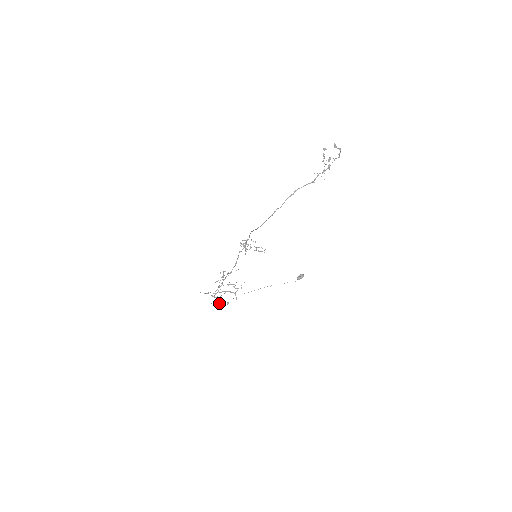
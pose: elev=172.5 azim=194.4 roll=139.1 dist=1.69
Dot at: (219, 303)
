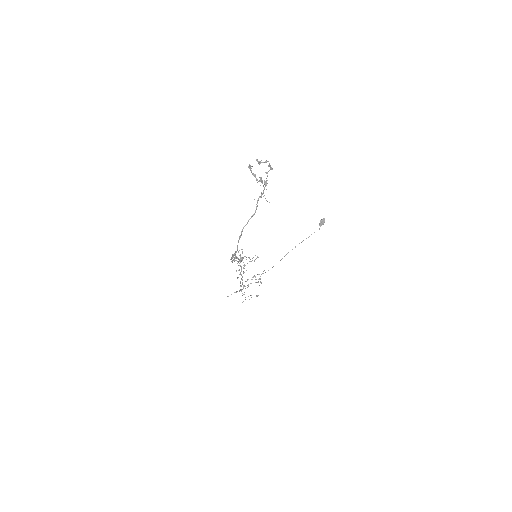
Dot at: (249, 299)
